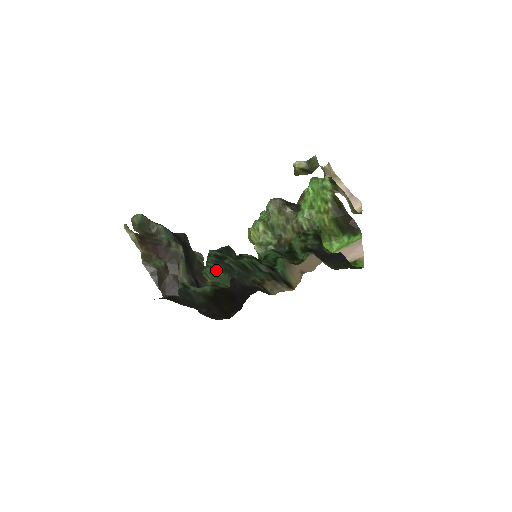
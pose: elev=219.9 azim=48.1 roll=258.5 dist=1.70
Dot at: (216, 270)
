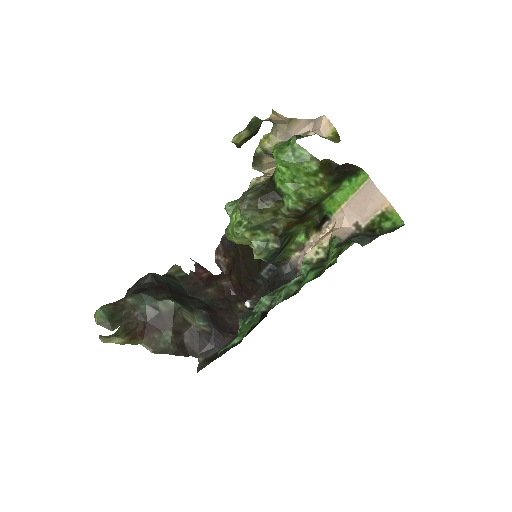
Dot at: occluded
